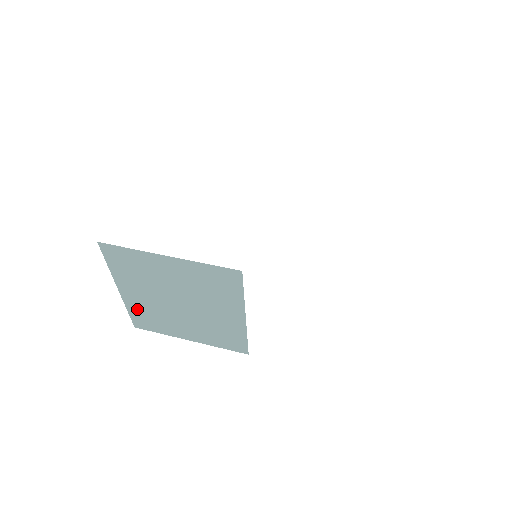
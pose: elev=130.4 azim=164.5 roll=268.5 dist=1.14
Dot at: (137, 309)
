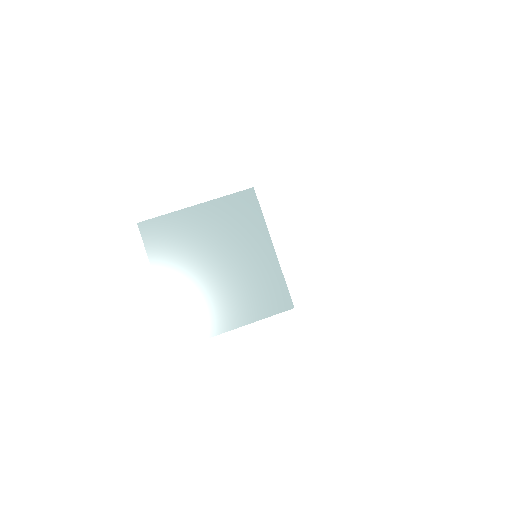
Dot at: (178, 308)
